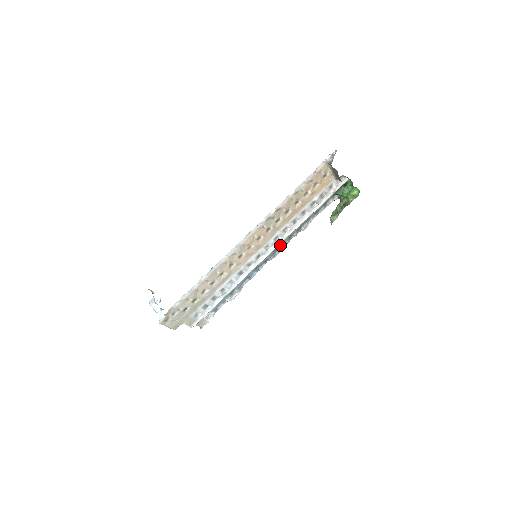
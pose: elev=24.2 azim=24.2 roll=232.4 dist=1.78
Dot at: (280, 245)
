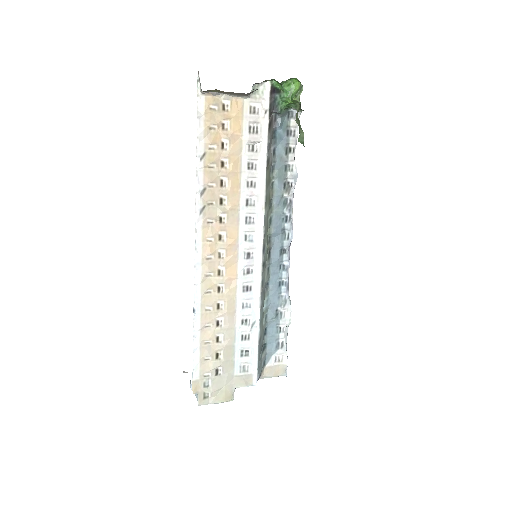
Dot at: (280, 221)
